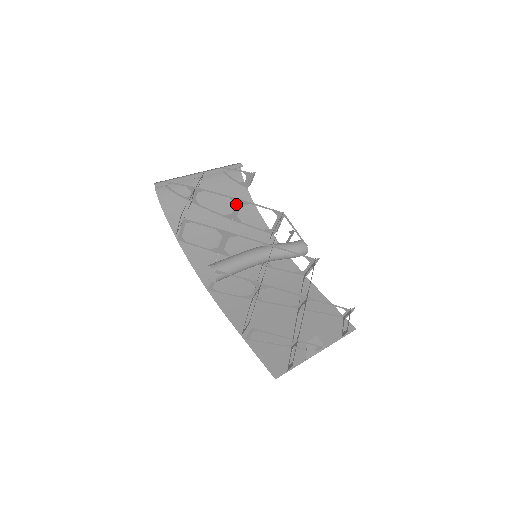
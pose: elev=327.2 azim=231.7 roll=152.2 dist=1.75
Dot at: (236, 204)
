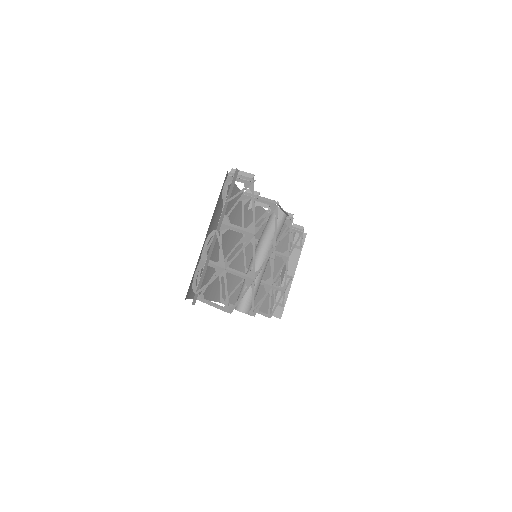
Dot at: (245, 233)
